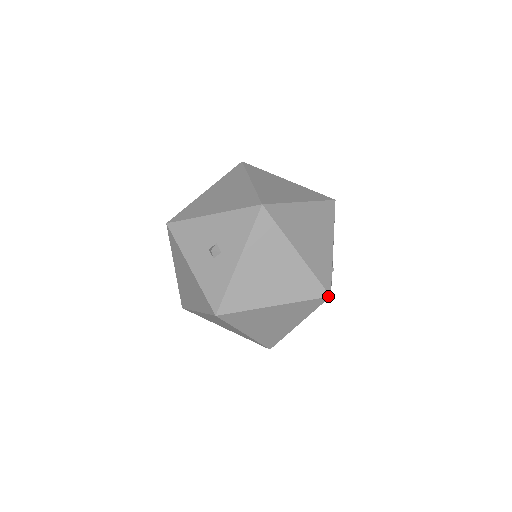
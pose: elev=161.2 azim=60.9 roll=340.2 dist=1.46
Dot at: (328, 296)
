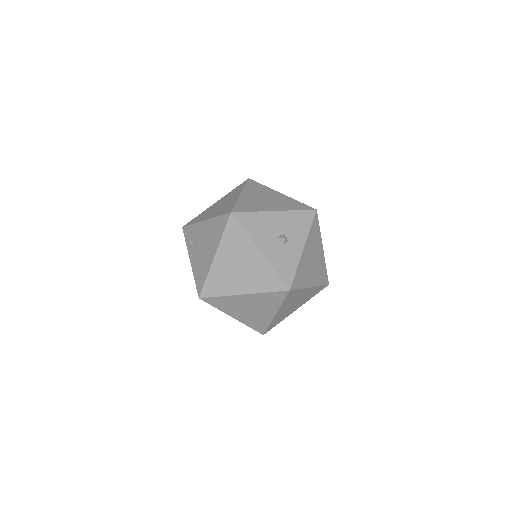
Dot at: (328, 284)
